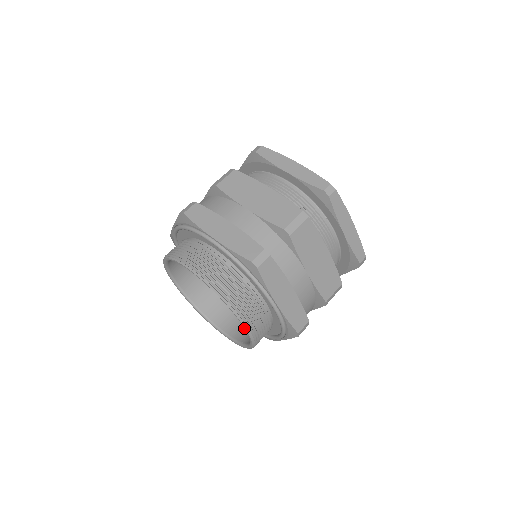
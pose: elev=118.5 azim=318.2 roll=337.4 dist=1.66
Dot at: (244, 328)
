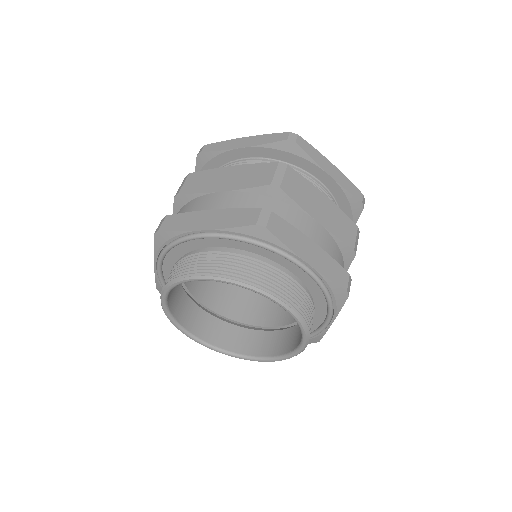
Dot at: occluded
